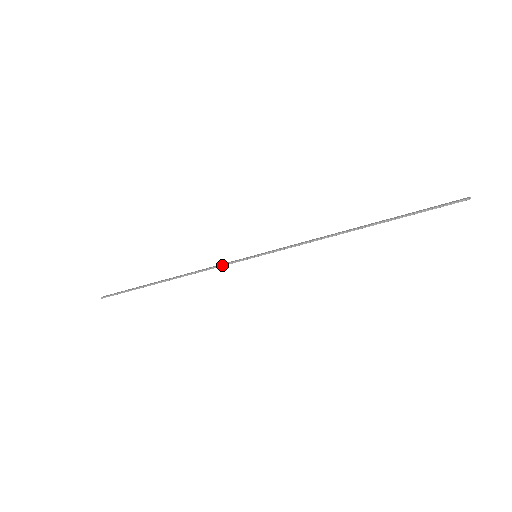
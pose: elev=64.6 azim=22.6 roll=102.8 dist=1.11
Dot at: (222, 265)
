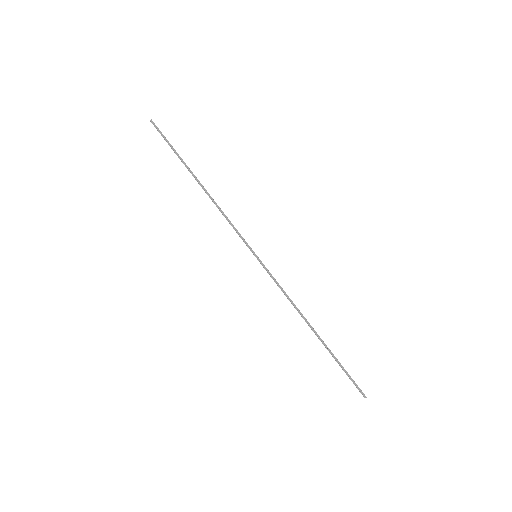
Dot at: (235, 229)
